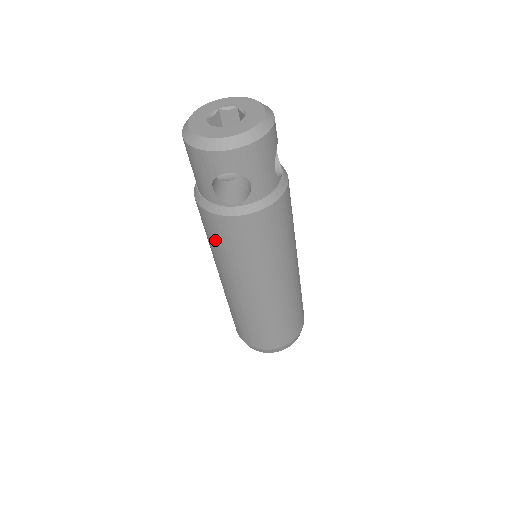
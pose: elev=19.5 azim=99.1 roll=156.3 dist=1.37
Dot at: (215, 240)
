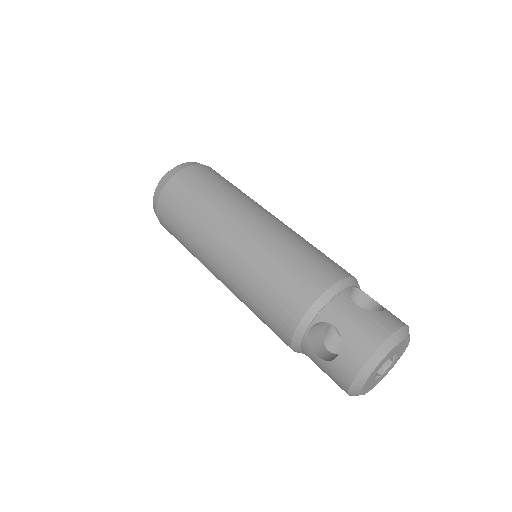
Dot at: occluded
